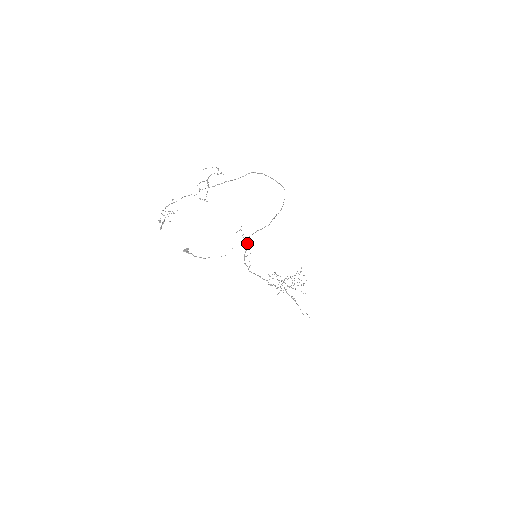
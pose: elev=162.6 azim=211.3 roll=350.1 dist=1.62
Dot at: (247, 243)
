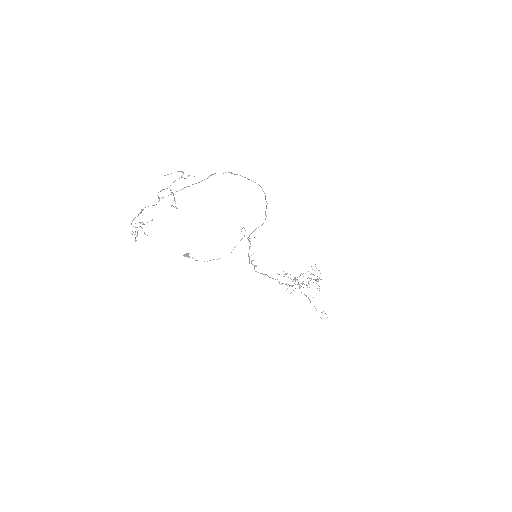
Dot at: (249, 242)
